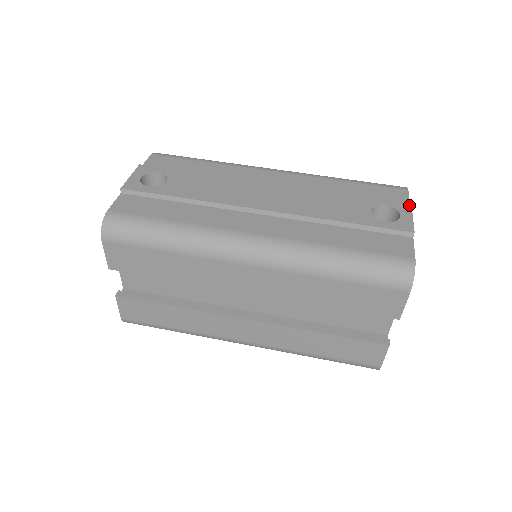
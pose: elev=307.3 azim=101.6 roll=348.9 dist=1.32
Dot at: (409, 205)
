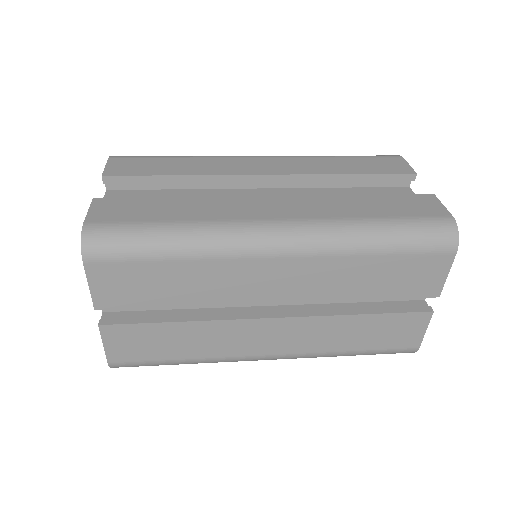
Dot at: occluded
